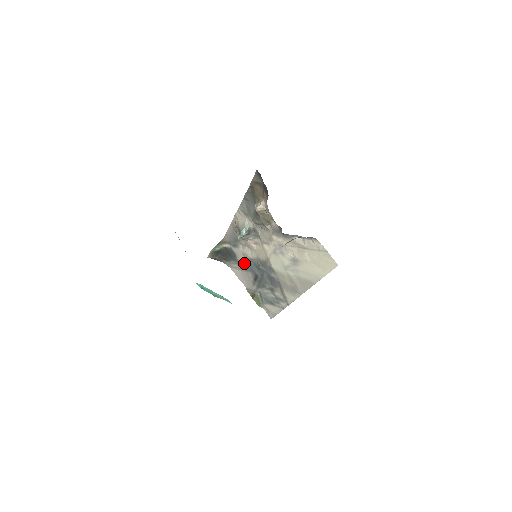
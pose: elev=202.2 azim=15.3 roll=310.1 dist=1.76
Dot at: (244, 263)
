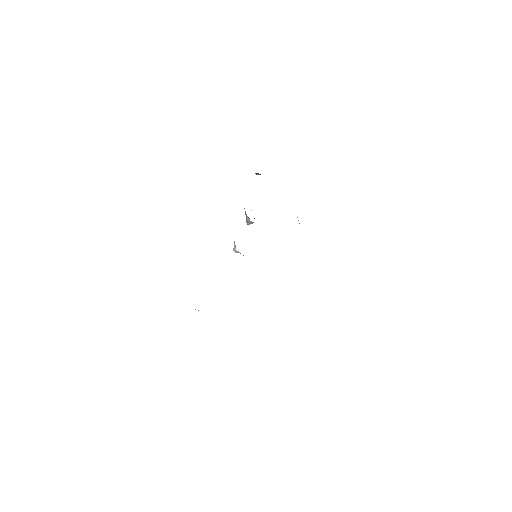
Dot at: occluded
